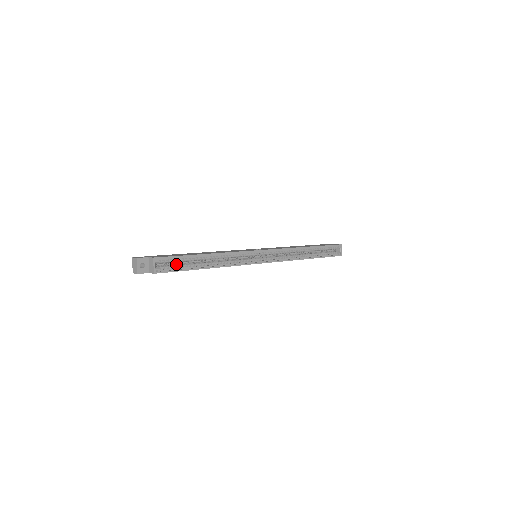
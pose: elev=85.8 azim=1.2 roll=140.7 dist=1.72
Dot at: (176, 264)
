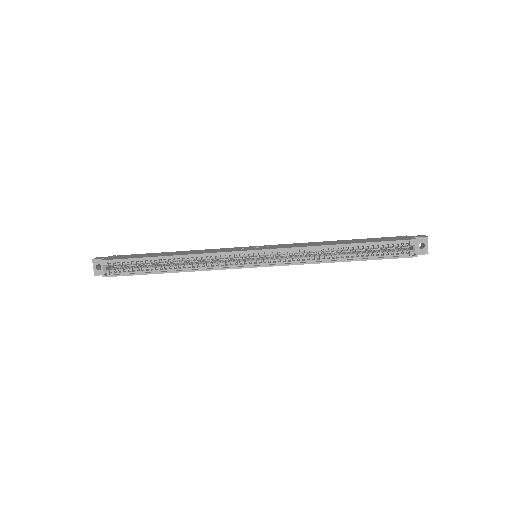
Dot at: (133, 267)
